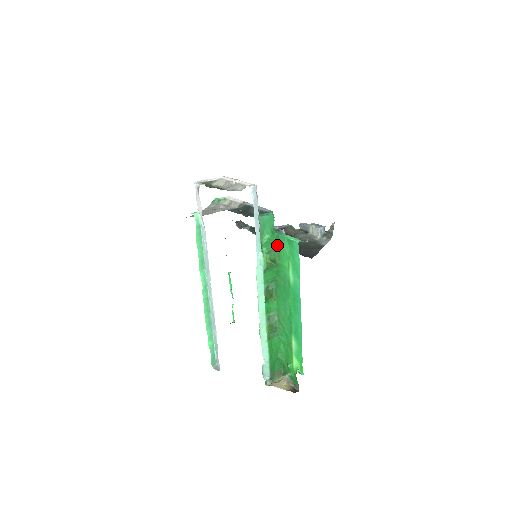
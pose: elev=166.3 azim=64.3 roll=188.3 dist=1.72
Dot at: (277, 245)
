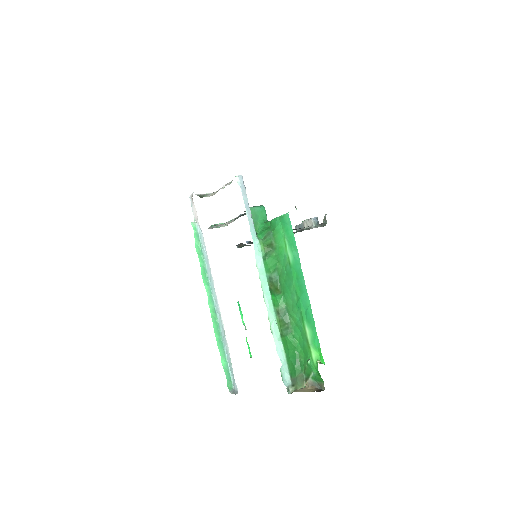
Dot at: (271, 229)
